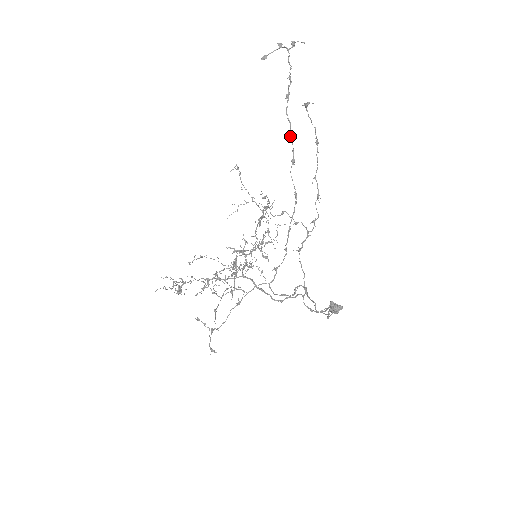
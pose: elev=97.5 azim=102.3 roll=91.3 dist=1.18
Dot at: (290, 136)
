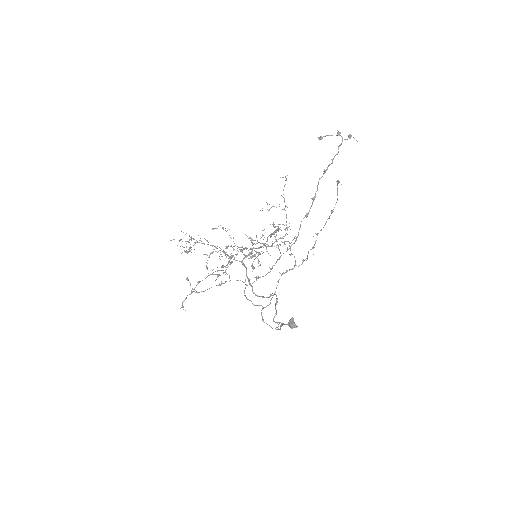
Dot at: (313, 198)
